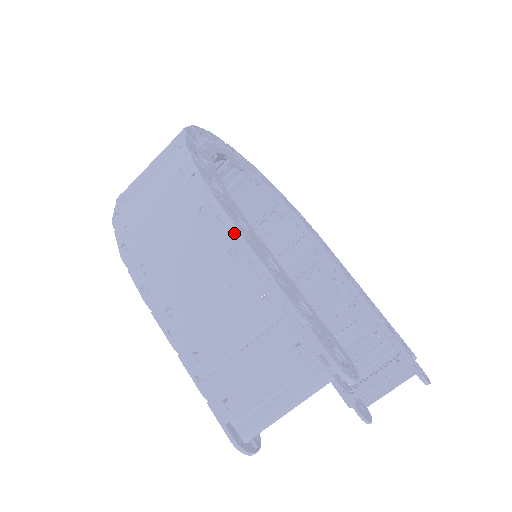
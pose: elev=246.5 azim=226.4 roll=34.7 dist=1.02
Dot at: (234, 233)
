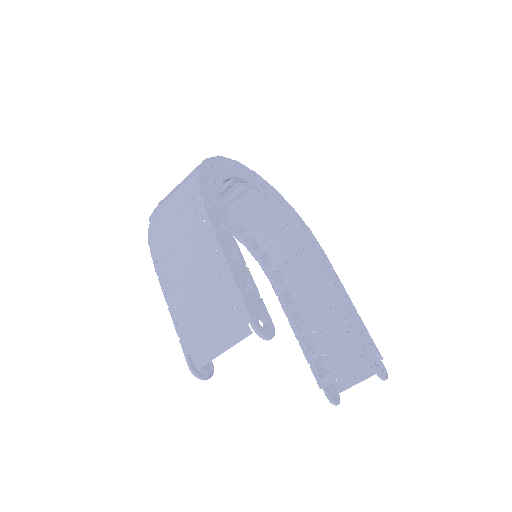
Dot at: (211, 232)
